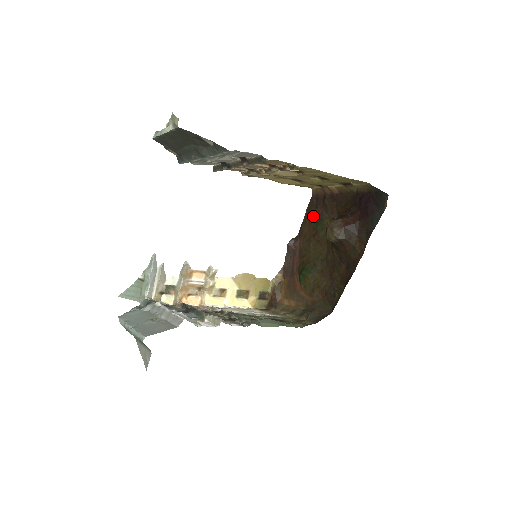
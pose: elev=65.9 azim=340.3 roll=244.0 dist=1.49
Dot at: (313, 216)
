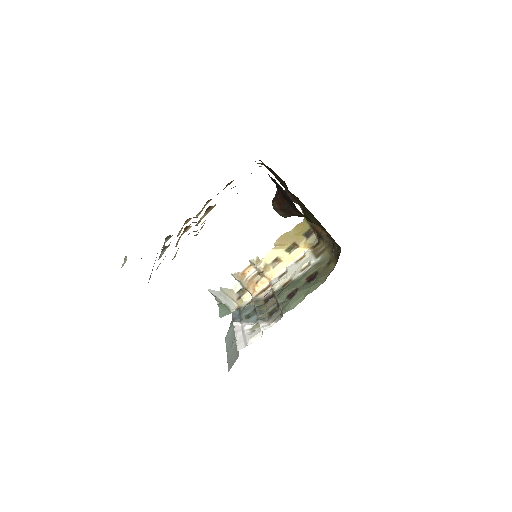
Dot at: occluded
